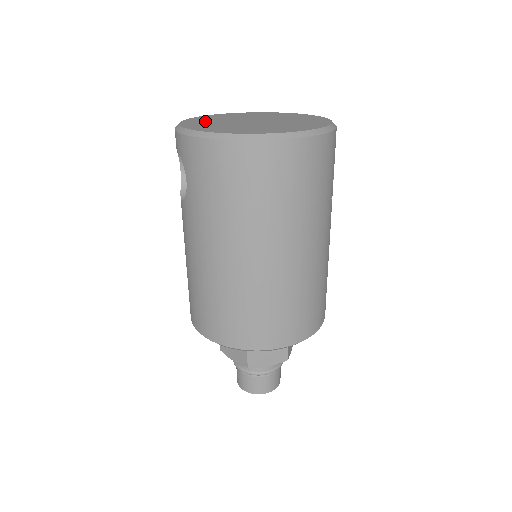
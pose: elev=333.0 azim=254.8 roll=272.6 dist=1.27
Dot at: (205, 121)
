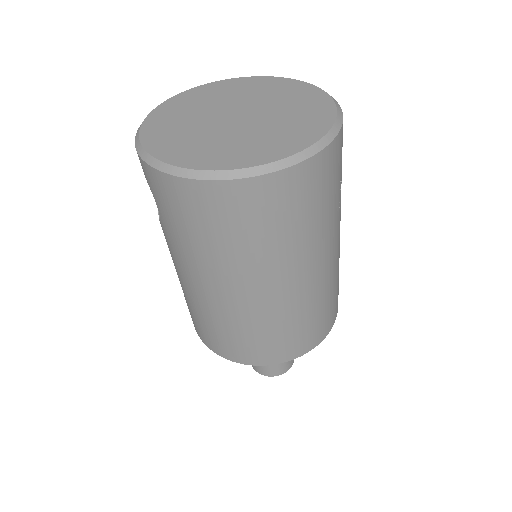
Dot at: (173, 119)
